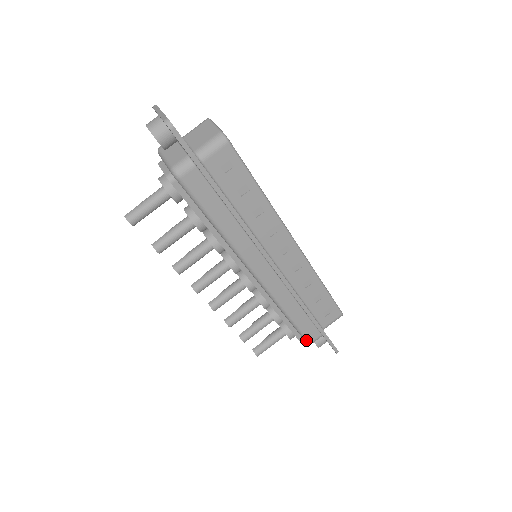
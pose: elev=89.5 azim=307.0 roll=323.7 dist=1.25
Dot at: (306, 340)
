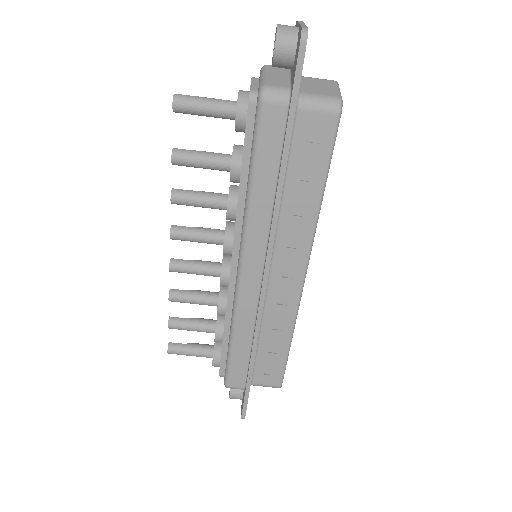
Dot at: (226, 379)
